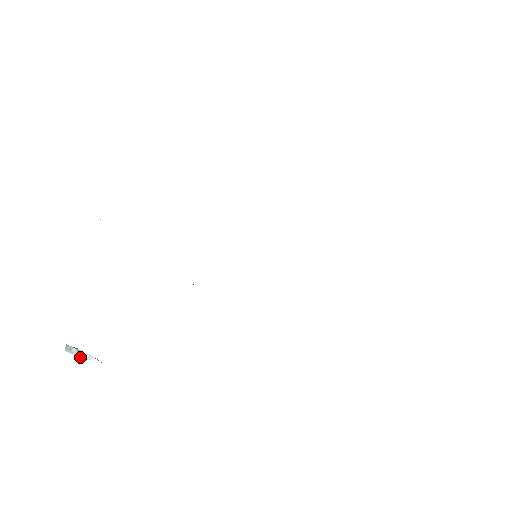
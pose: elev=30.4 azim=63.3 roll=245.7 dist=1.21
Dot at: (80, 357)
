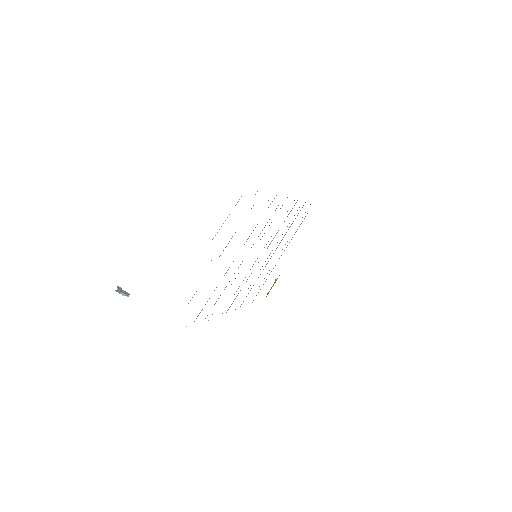
Dot at: (121, 294)
